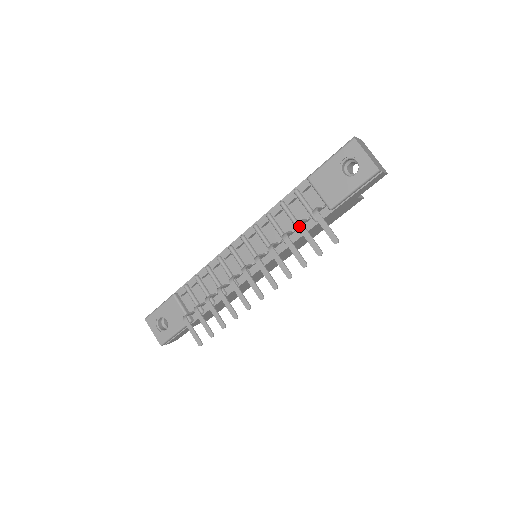
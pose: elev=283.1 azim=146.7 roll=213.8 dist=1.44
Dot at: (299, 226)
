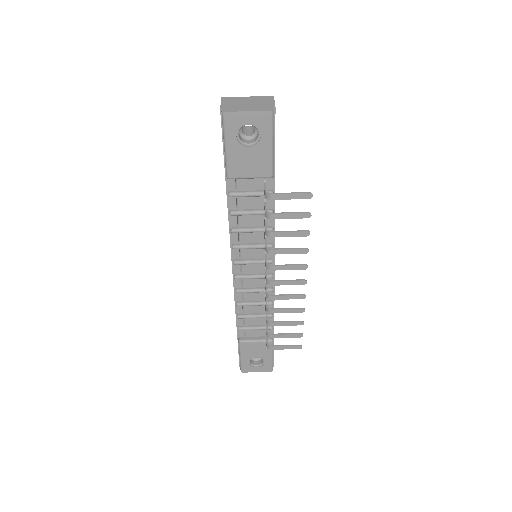
Dot at: (270, 218)
